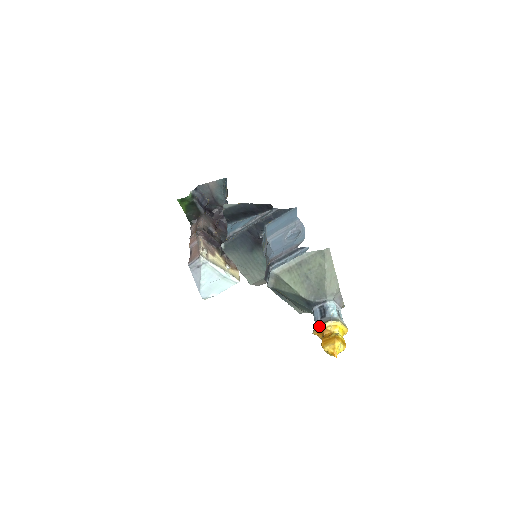
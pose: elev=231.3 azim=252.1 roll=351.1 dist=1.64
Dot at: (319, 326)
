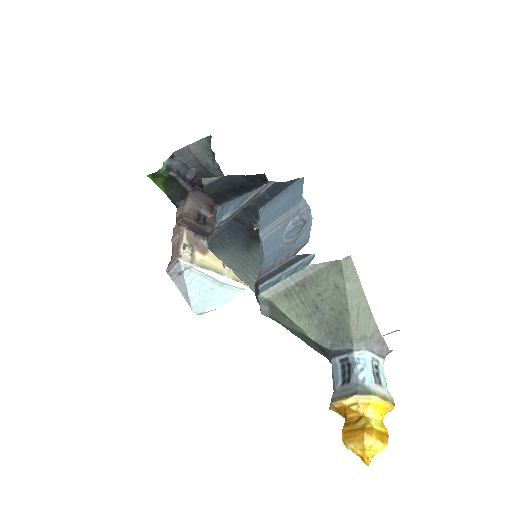
Dot at: (337, 401)
